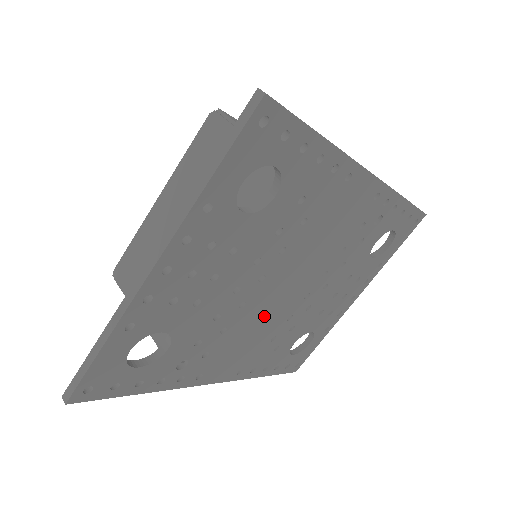
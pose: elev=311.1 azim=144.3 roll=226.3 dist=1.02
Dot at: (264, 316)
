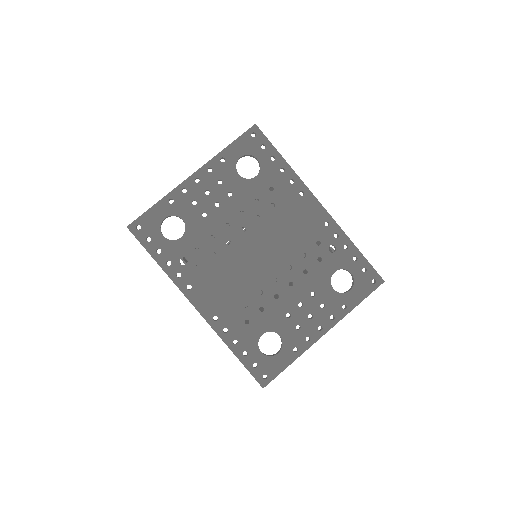
Dot at: (241, 269)
